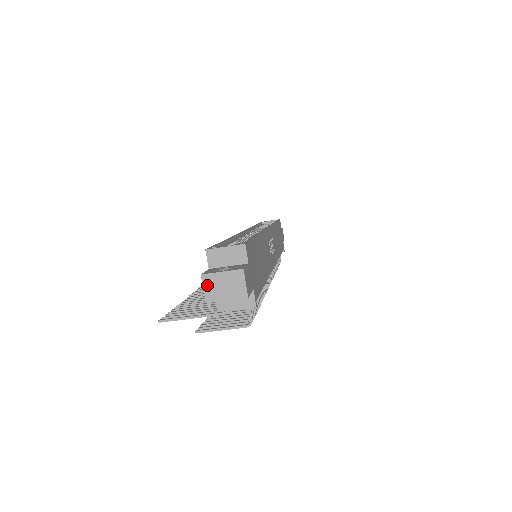
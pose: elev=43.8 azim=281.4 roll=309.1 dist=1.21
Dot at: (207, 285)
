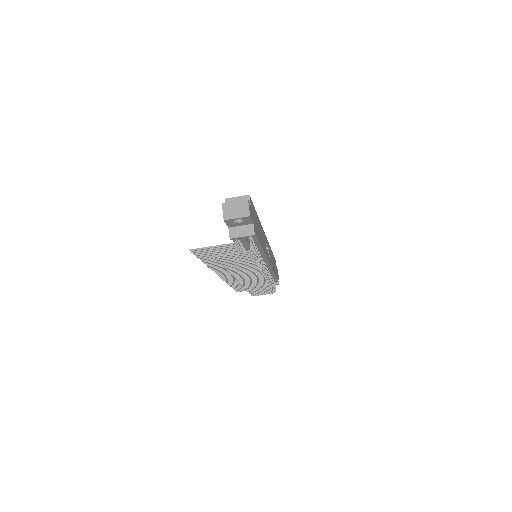
Dot at: (225, 209)
